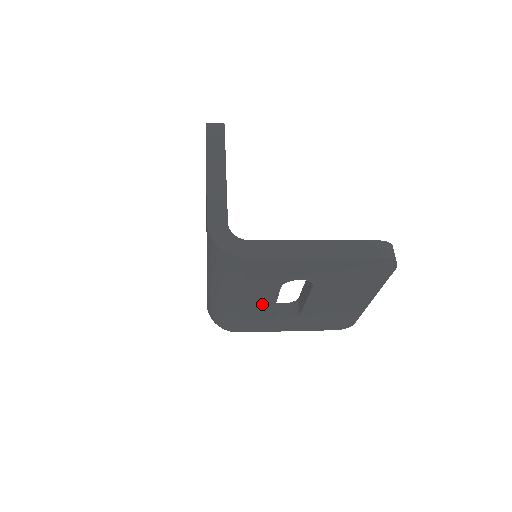
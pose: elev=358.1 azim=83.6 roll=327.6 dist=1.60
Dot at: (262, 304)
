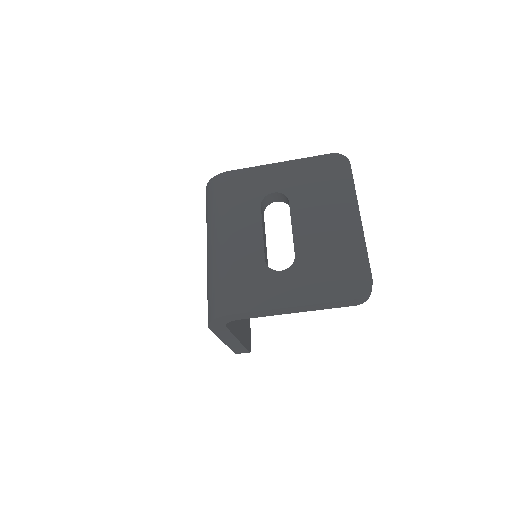
Dot at: (250, 240)
